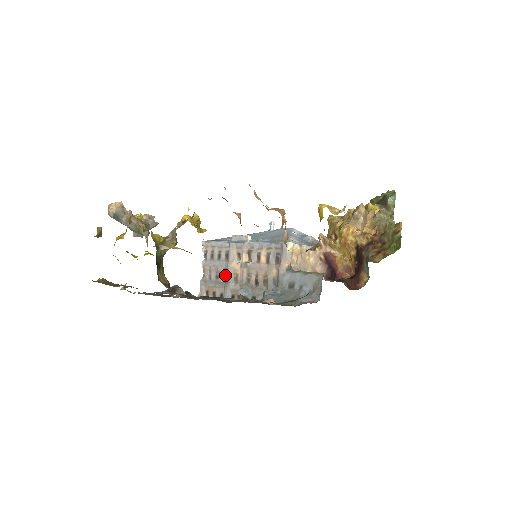
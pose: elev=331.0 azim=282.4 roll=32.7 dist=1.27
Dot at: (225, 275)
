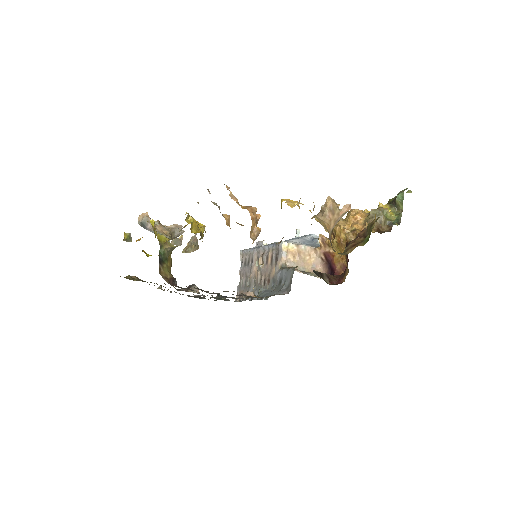
Dot at: occluded
